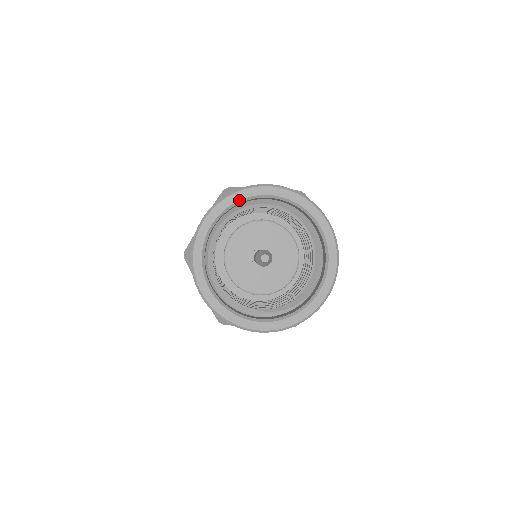
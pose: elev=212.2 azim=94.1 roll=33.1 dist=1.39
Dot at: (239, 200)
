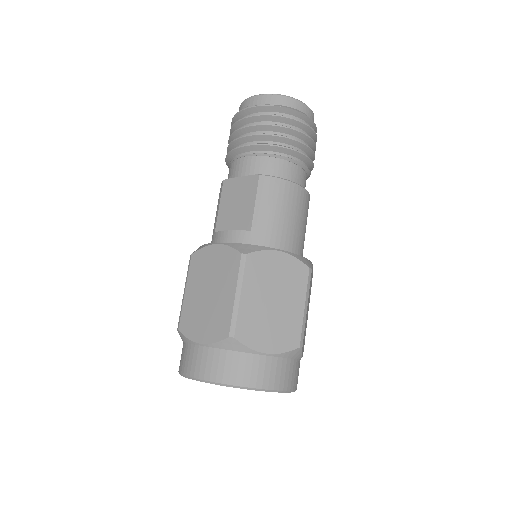
Dot at: occluded
